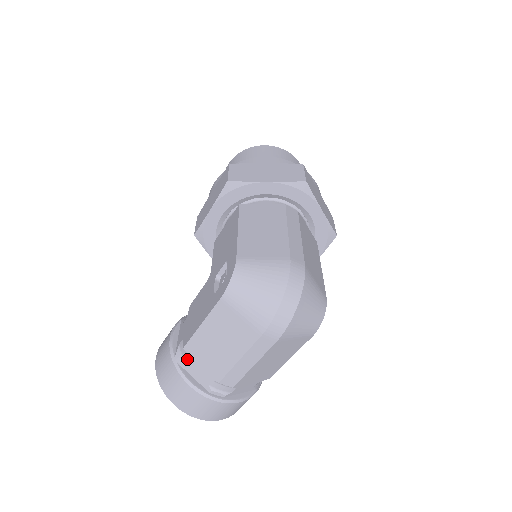
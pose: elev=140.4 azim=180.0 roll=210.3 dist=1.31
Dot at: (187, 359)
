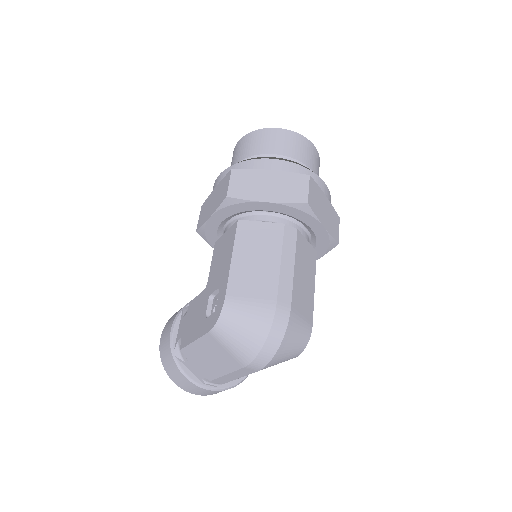
Dot at: (184, 357)
